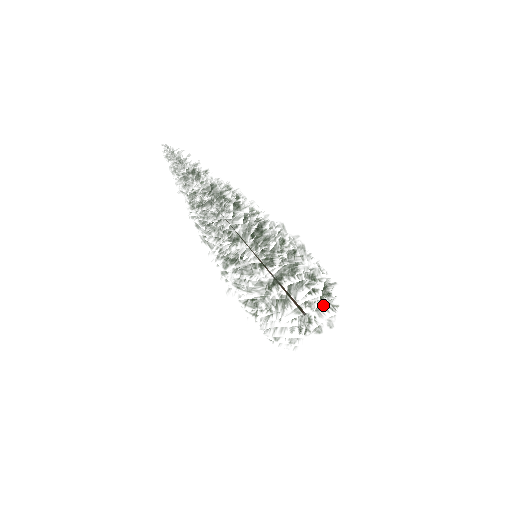
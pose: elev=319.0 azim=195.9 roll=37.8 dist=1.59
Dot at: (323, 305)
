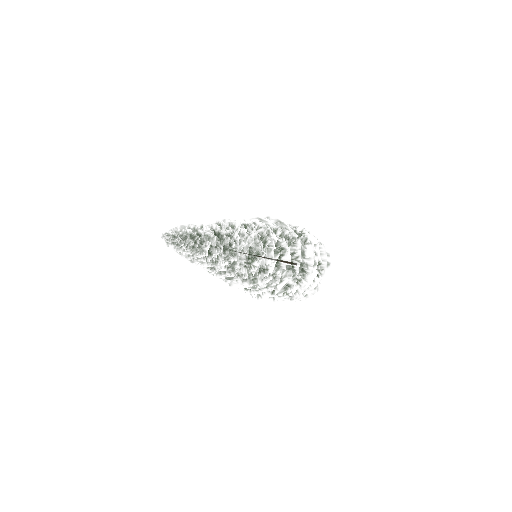
Dot at: occluded
